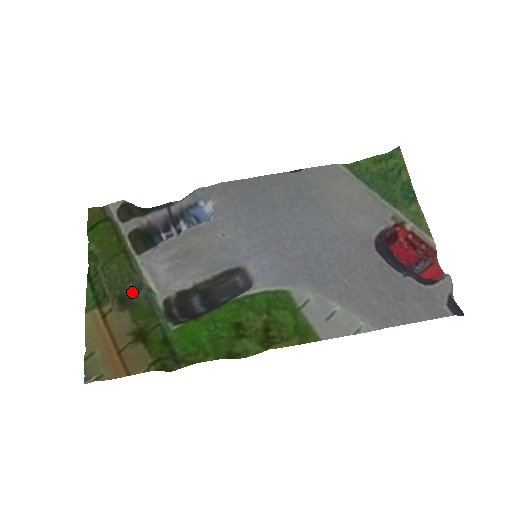
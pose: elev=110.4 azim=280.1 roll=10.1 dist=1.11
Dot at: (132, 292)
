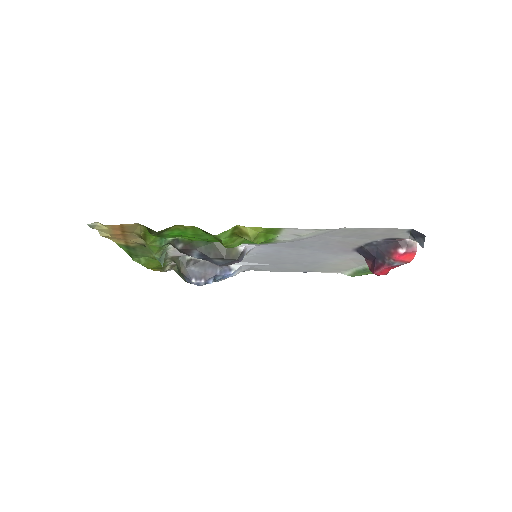
Dot at: occluded
